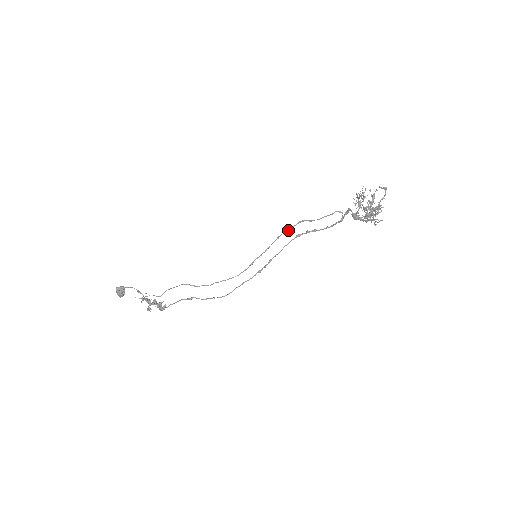
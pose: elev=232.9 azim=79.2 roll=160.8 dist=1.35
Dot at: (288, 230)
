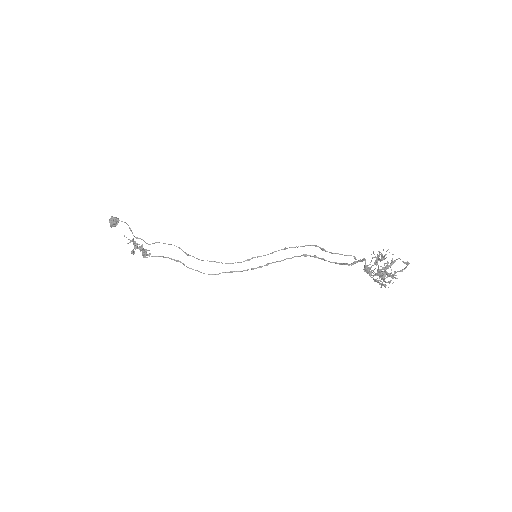
Dot at: occluded
